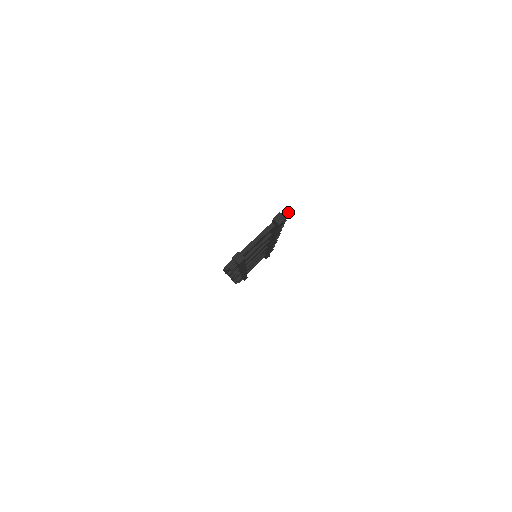
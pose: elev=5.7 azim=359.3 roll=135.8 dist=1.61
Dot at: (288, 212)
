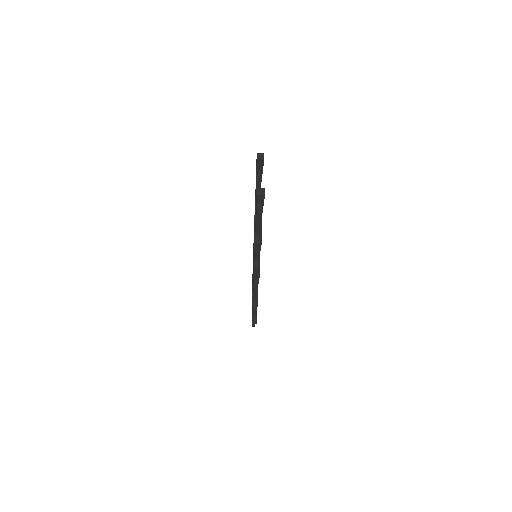
Dot at: occluded
